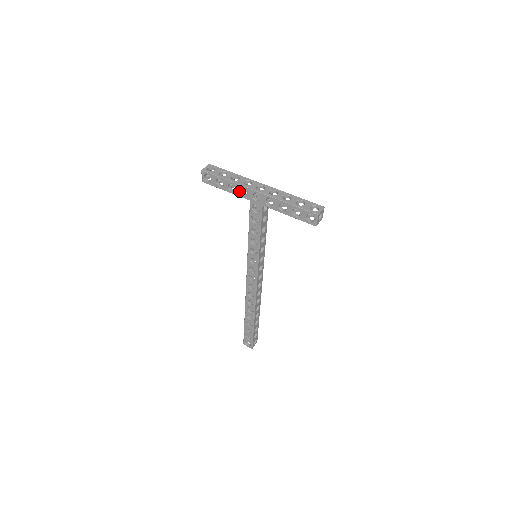
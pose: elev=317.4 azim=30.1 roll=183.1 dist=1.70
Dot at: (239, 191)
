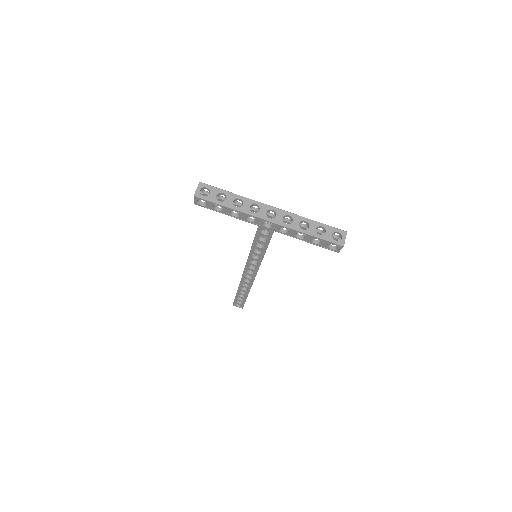
Dot at: (245, 218)
